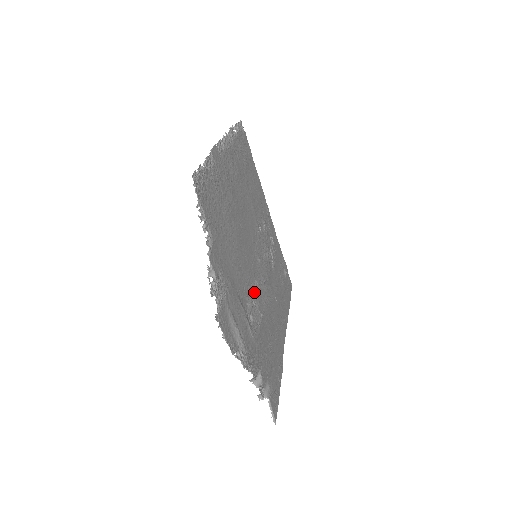
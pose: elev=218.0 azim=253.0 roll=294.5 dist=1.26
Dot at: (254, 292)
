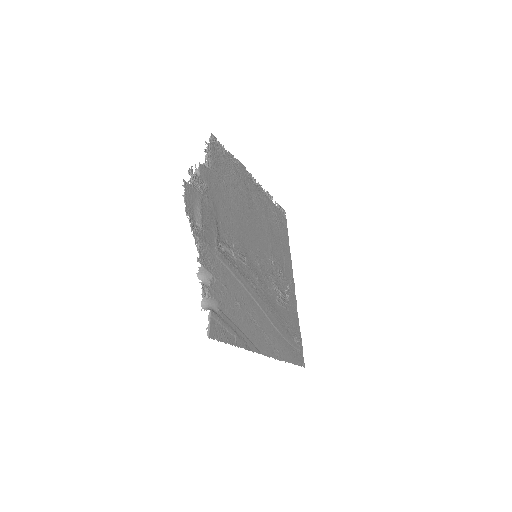
Dot at: (238, 253)
